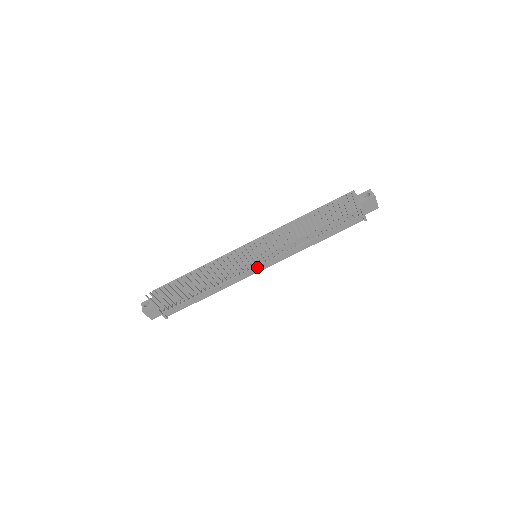
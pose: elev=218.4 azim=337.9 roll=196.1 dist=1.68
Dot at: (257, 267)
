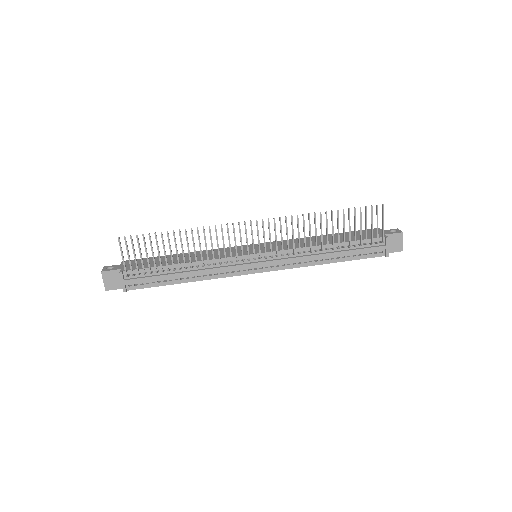
Dot at: (254, 263)
